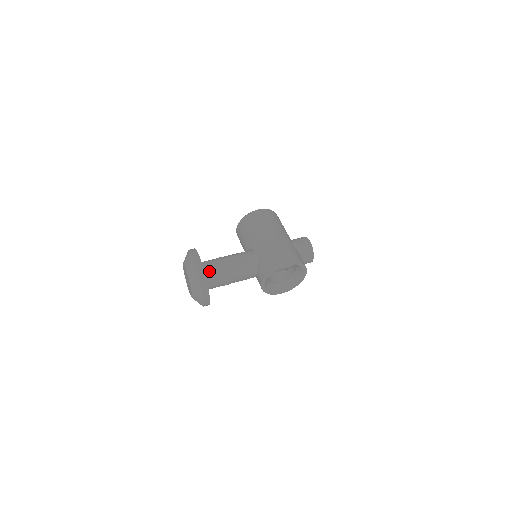
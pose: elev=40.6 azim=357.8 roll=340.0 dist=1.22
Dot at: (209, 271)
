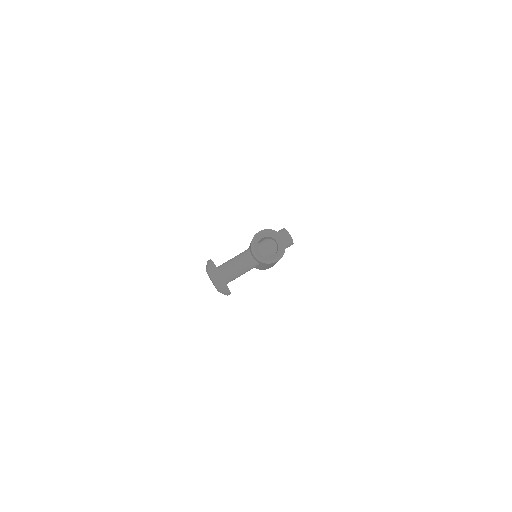
Dot at: (220, 266)
